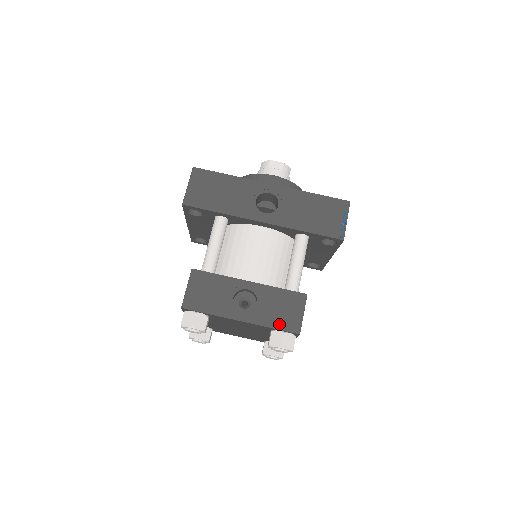
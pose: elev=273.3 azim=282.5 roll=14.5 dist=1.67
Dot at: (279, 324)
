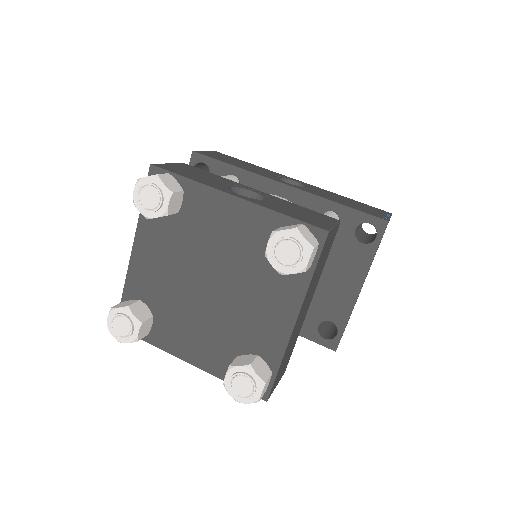
Dot at: (295, 216)
